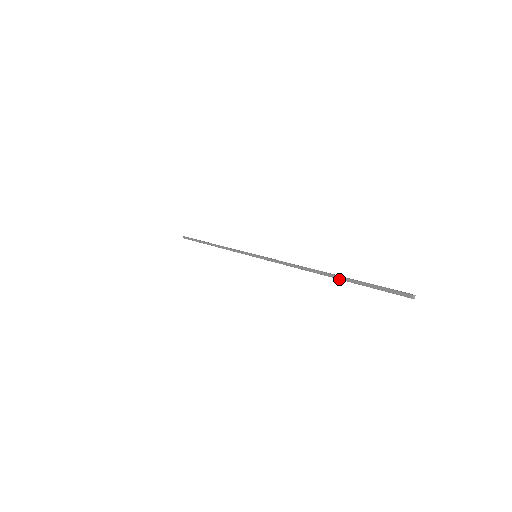
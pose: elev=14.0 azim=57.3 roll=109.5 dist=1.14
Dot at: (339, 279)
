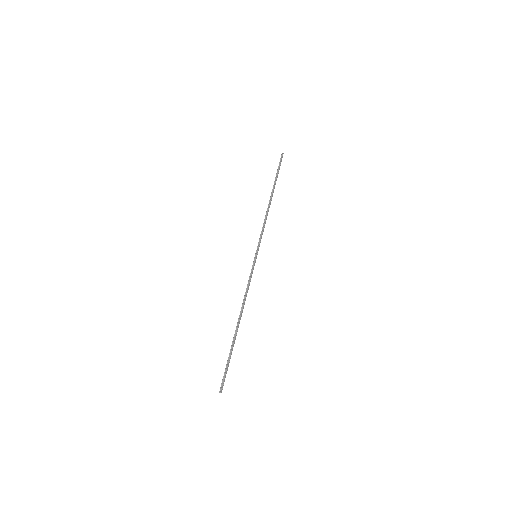
Dot at: (234, 340)
